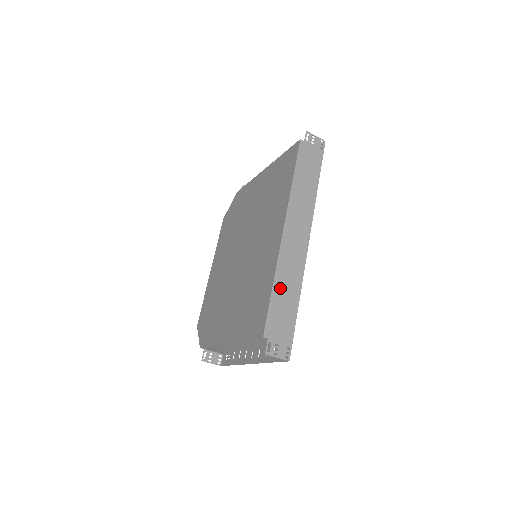
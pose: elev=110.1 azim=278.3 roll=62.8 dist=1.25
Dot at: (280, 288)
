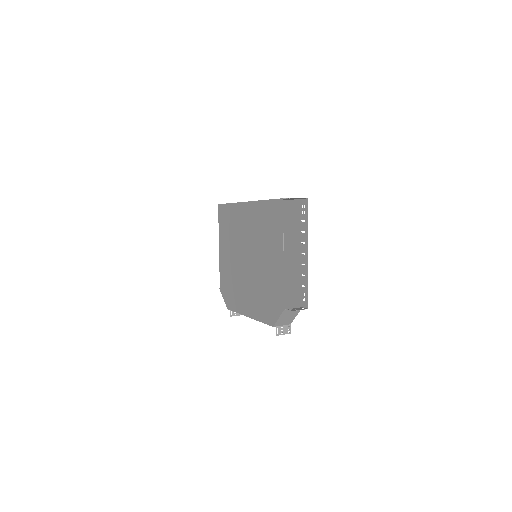
Dot at: occluded
